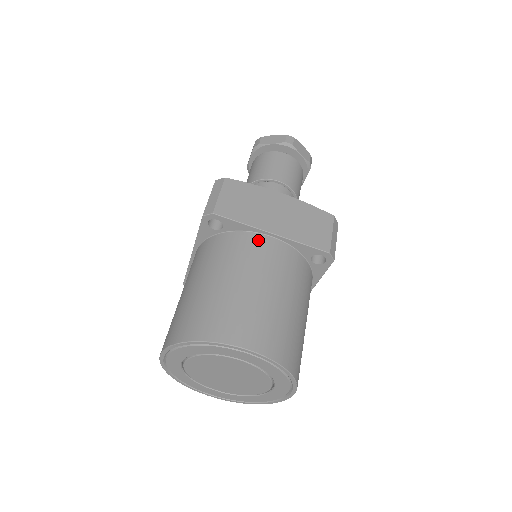
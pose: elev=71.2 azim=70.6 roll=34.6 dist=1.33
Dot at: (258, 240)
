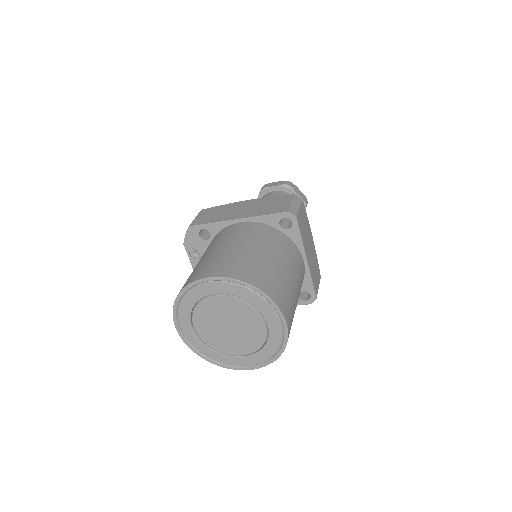
Dot at: (300, 257)
